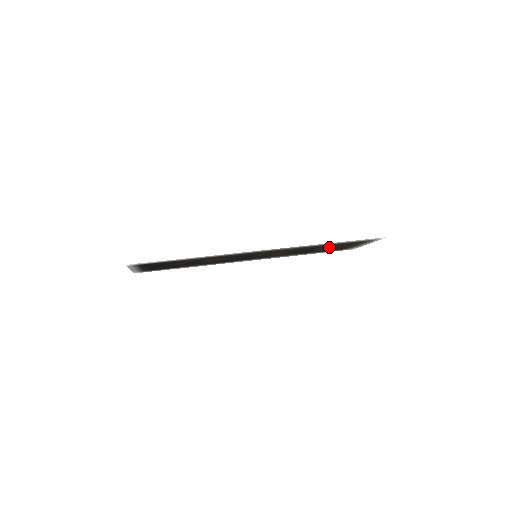
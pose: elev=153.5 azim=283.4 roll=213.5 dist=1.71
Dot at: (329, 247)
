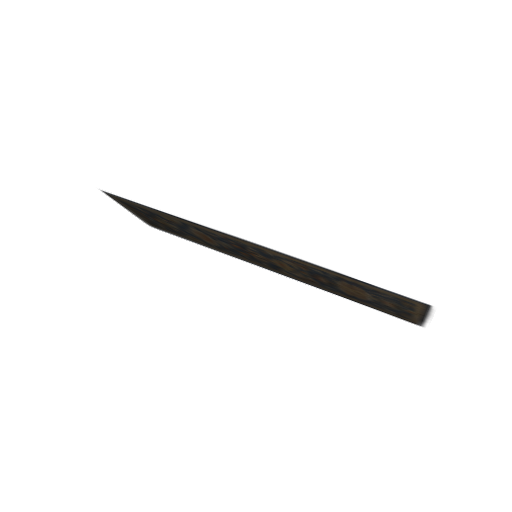
Dot at: (358, 290)
